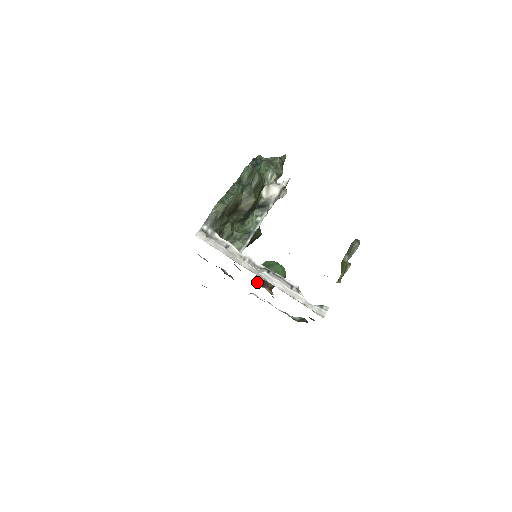
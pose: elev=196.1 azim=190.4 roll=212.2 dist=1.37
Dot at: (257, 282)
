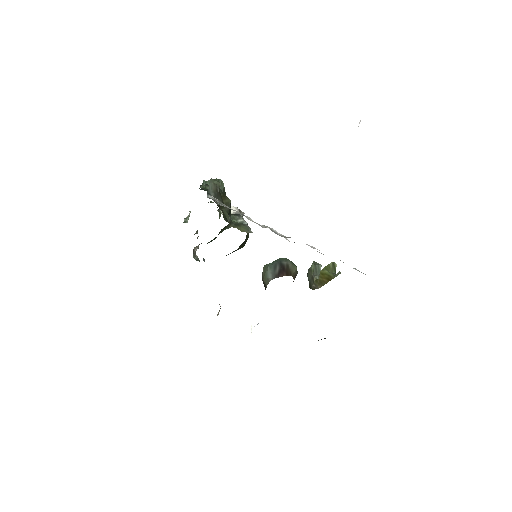
Dot at: (275, 276)
